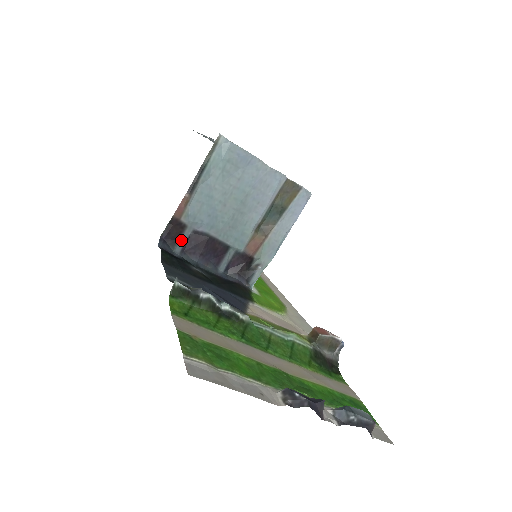
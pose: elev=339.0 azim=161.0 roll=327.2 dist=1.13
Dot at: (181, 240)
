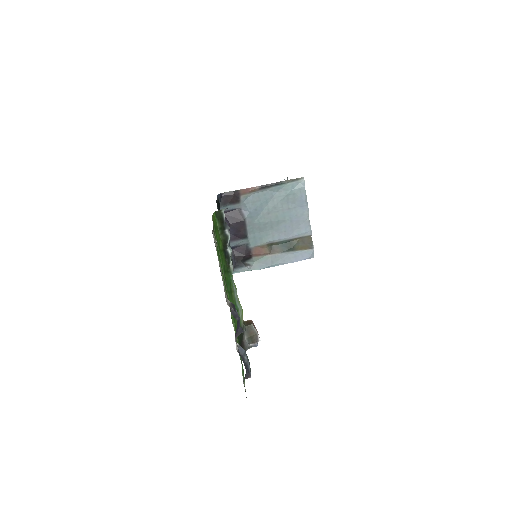
Dot at: (229, 206)
